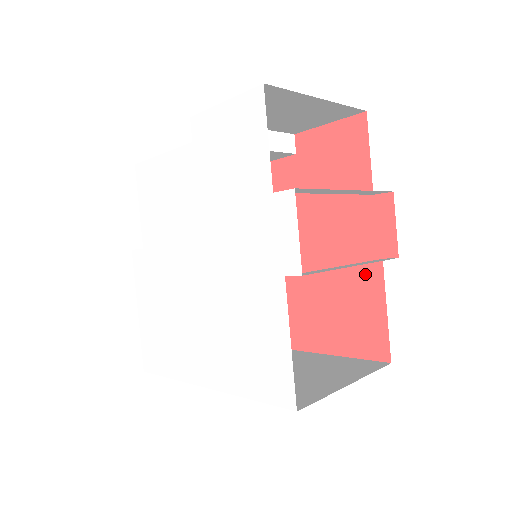
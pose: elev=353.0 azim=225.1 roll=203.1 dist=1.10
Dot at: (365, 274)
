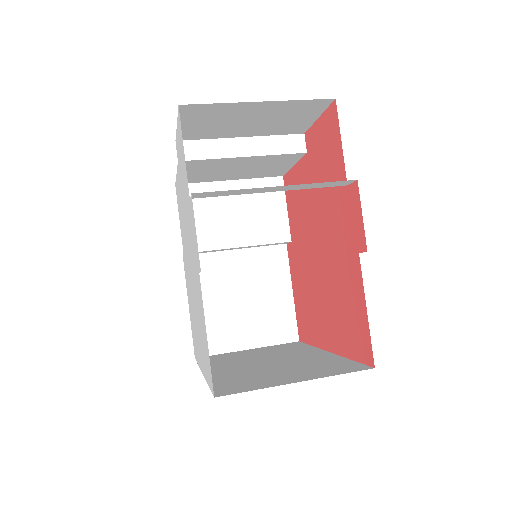
Dot at: (351, 270)
